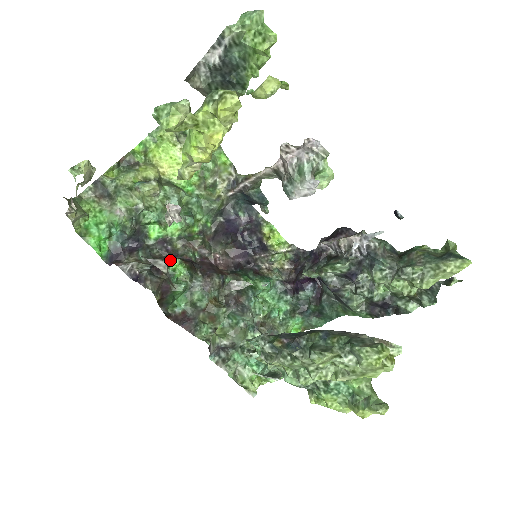
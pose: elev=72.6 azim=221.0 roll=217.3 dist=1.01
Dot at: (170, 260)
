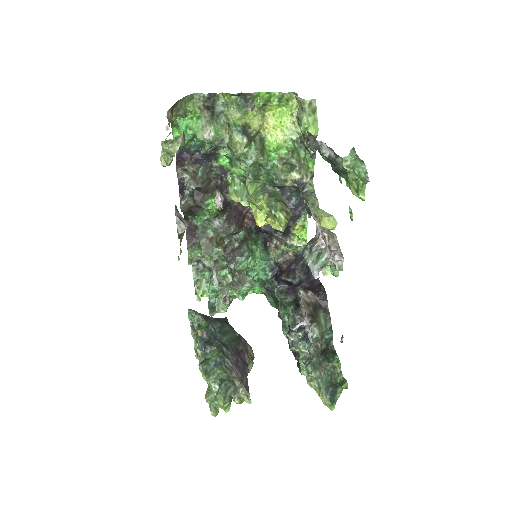
Dot at: (212, 196)
